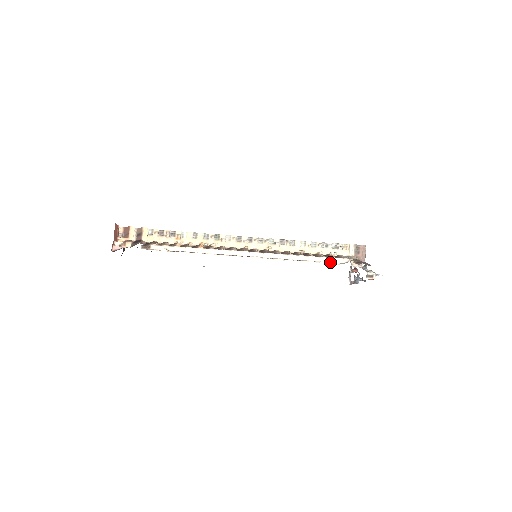
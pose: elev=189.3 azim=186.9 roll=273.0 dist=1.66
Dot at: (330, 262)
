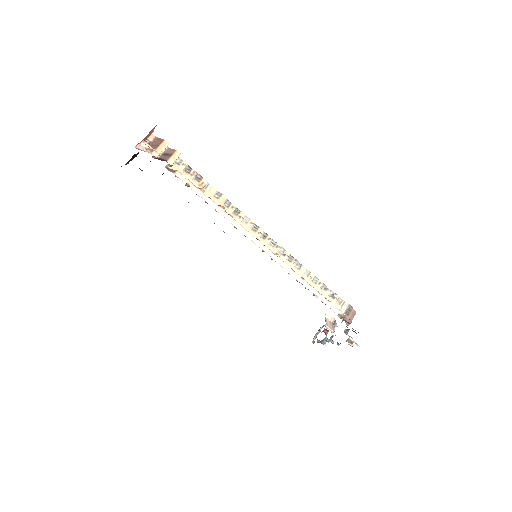
Dot at: (326, 304)
